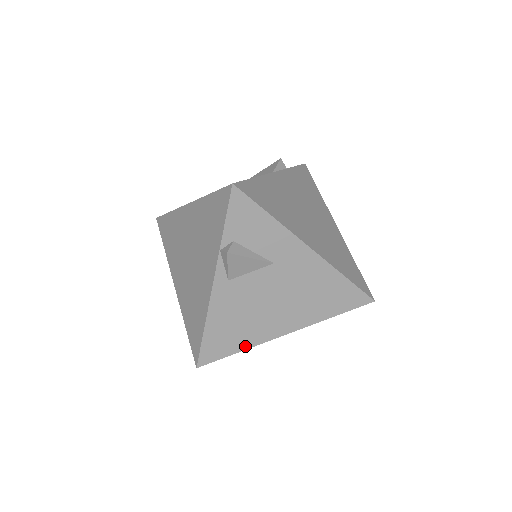
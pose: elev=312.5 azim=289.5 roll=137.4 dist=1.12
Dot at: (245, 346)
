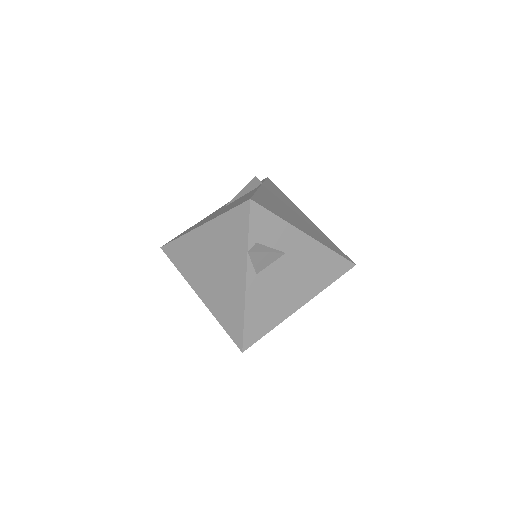
Dot at: (274, 324)
